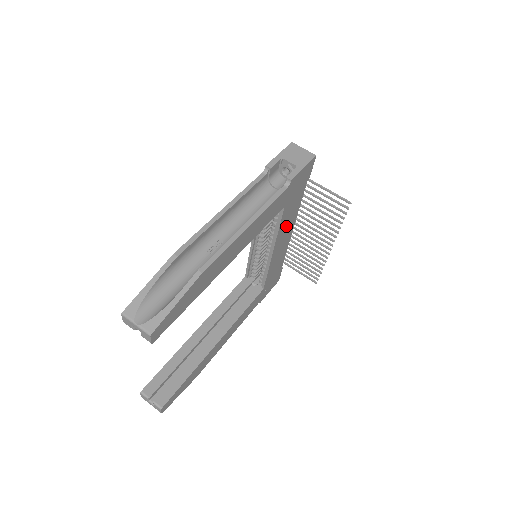
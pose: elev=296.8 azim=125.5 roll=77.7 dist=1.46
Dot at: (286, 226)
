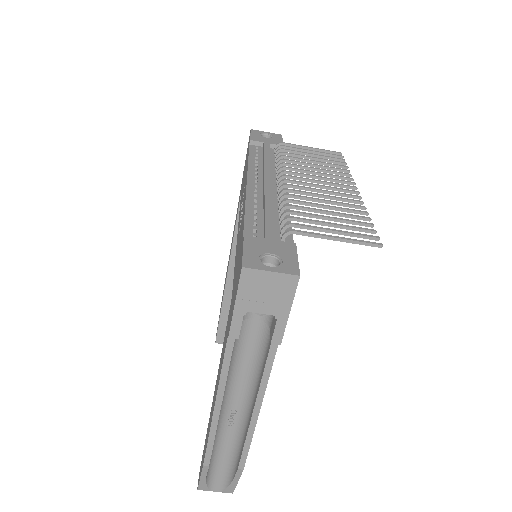
Dot at: occluded
